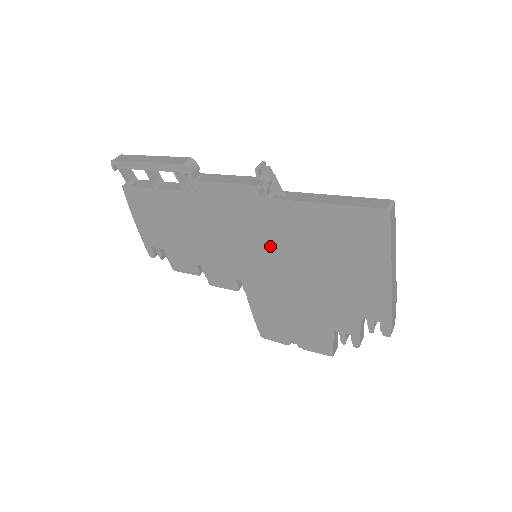
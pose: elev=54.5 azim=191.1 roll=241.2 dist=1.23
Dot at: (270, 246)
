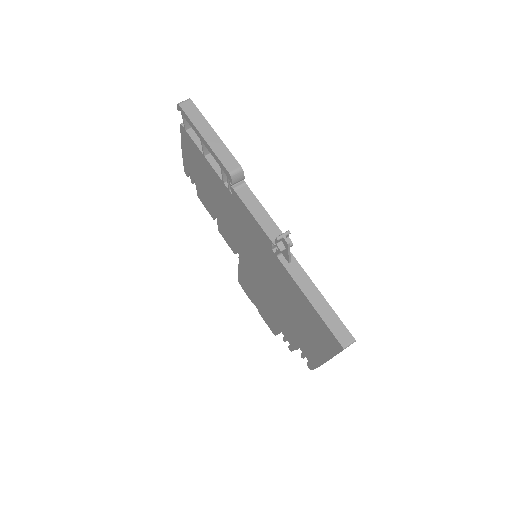
Dot at: (265, 269)
